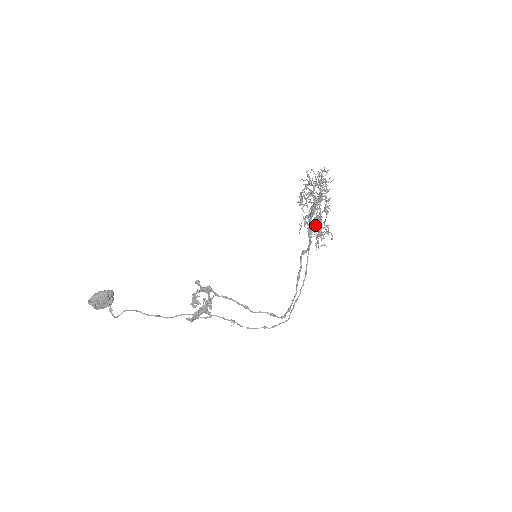
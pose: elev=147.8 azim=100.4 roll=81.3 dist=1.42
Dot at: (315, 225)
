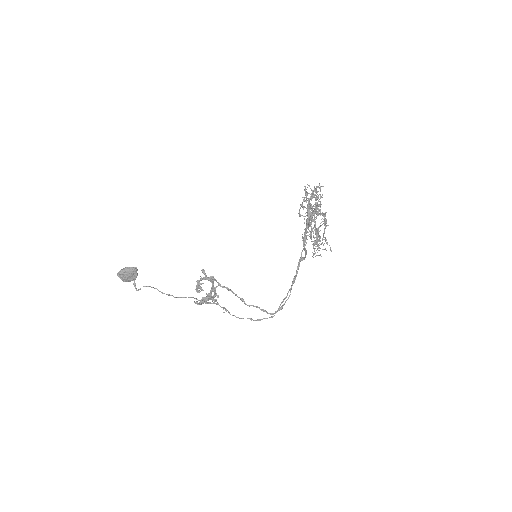
Dot at: (310, 235)
